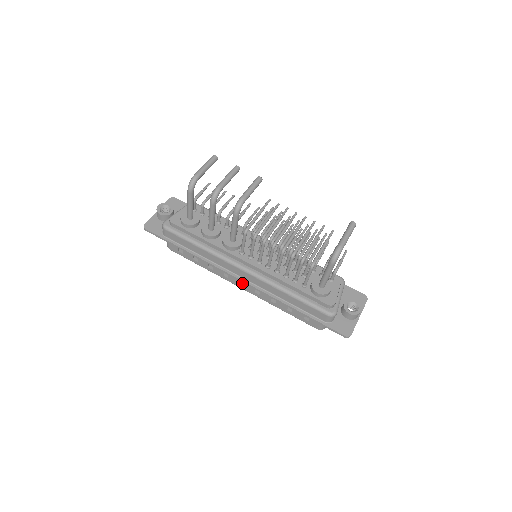
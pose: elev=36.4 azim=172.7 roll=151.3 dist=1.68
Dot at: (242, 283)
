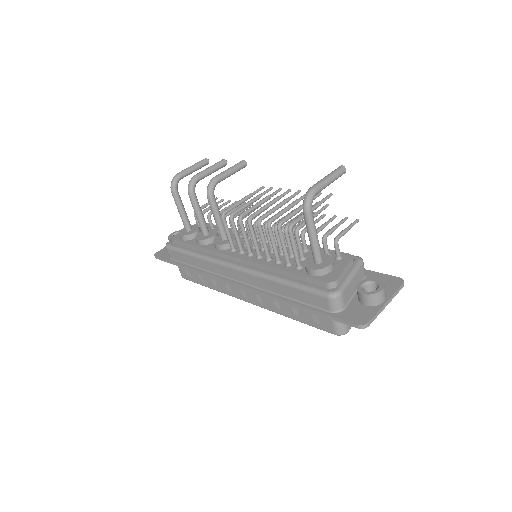
Dot at: (244, 293)
